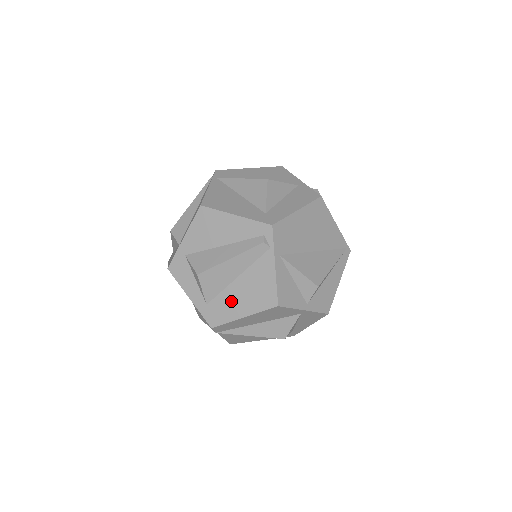
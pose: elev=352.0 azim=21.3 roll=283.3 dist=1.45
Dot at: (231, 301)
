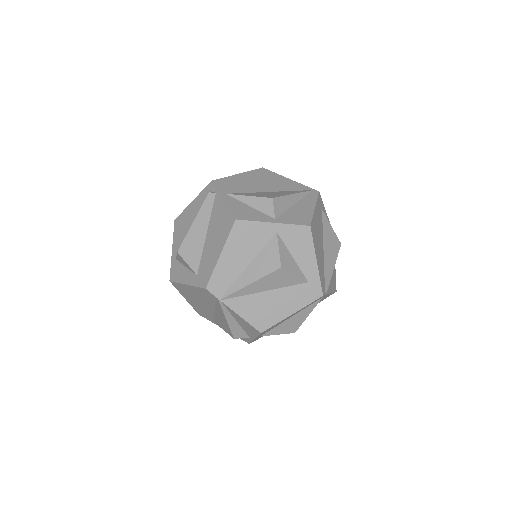
Dot at: (209, 253)
